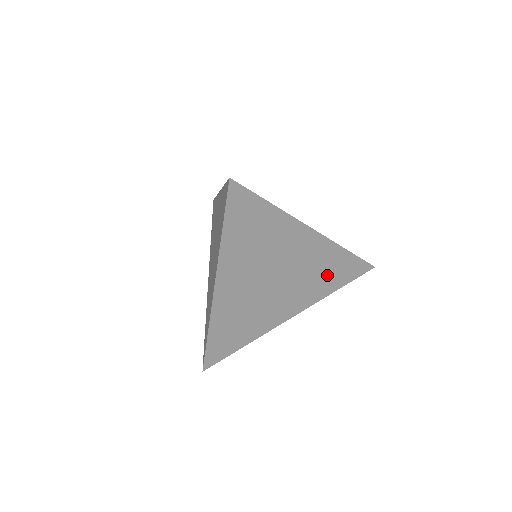
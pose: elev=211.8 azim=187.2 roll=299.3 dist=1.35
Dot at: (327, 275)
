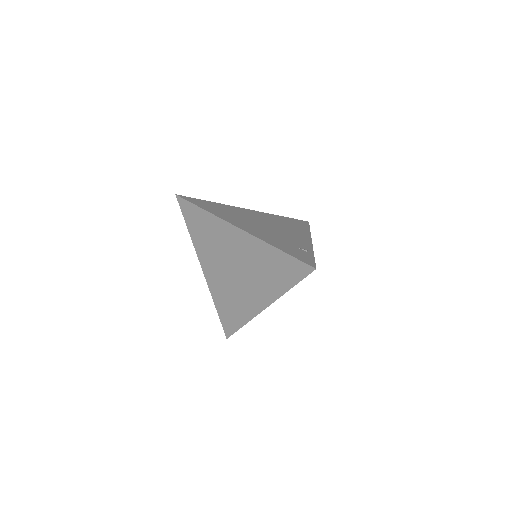
Dot at: occluded
